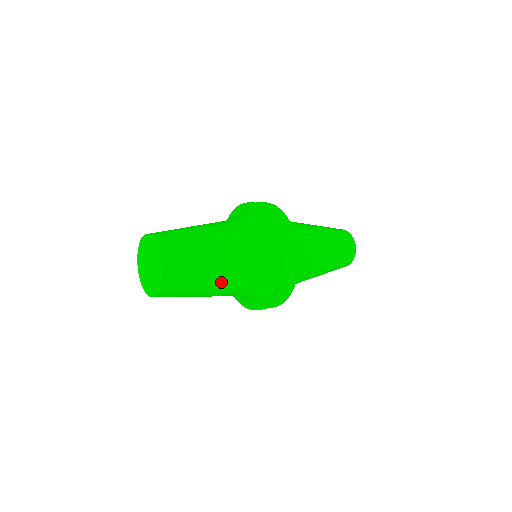
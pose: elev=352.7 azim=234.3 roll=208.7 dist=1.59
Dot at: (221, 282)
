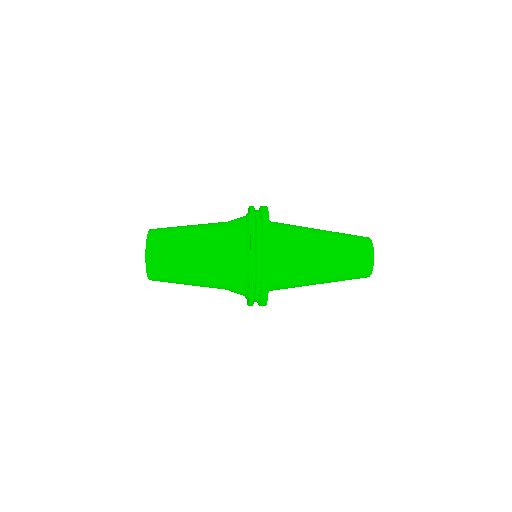
Dot at: (199, 253)
